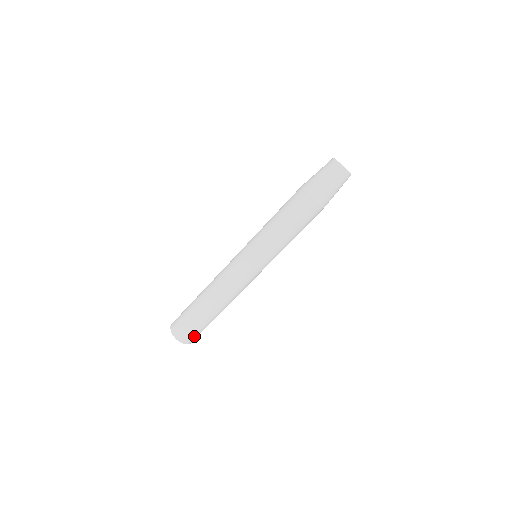
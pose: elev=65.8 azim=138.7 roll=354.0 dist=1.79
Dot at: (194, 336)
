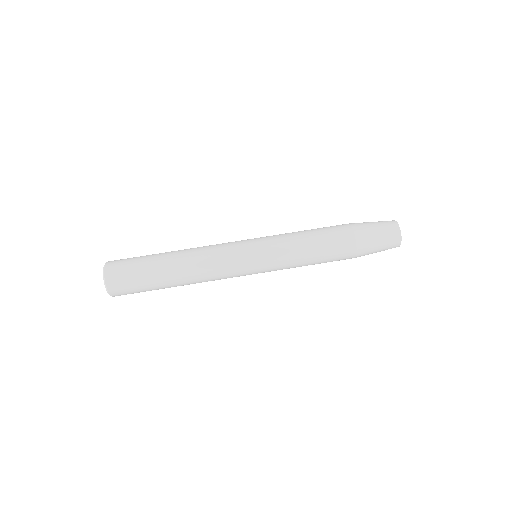
Dot at: (124, 286)
